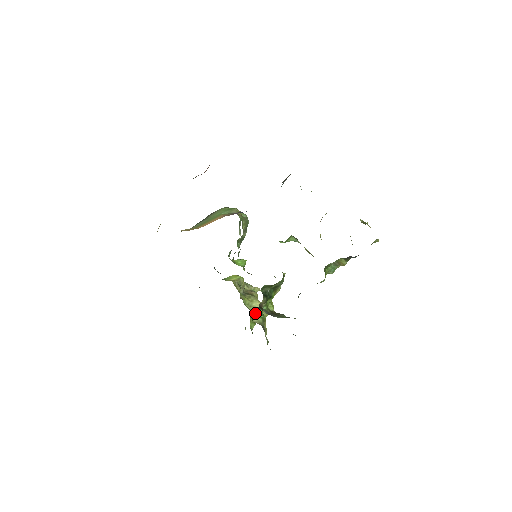
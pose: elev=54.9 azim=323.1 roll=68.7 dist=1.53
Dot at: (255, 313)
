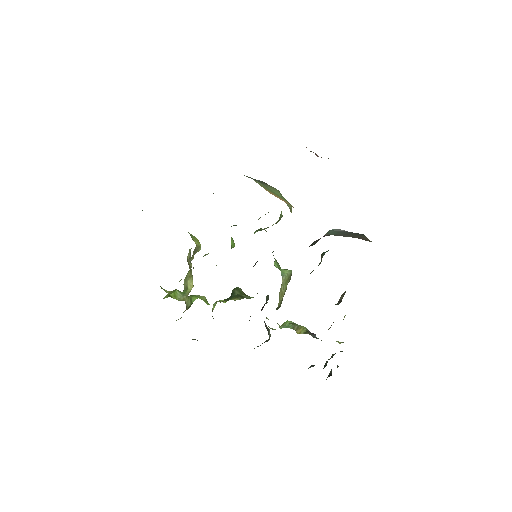
Dot at: (194, 295)
